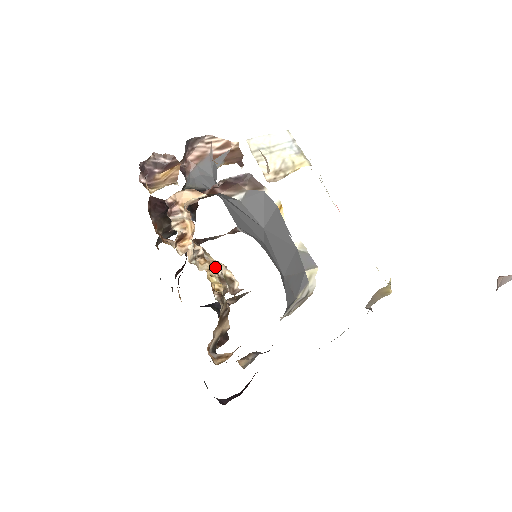
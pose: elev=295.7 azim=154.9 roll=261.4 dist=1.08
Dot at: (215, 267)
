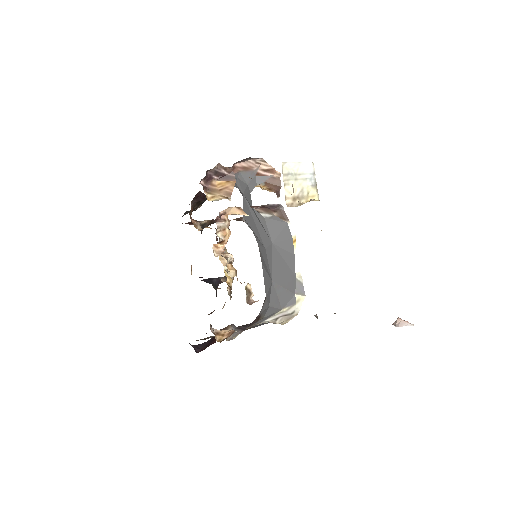
Dot at: occluded
